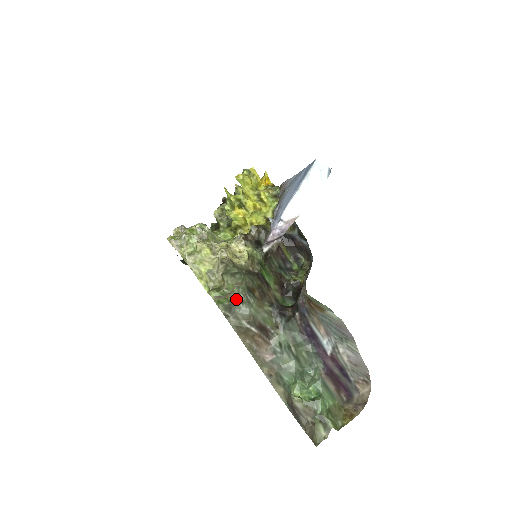
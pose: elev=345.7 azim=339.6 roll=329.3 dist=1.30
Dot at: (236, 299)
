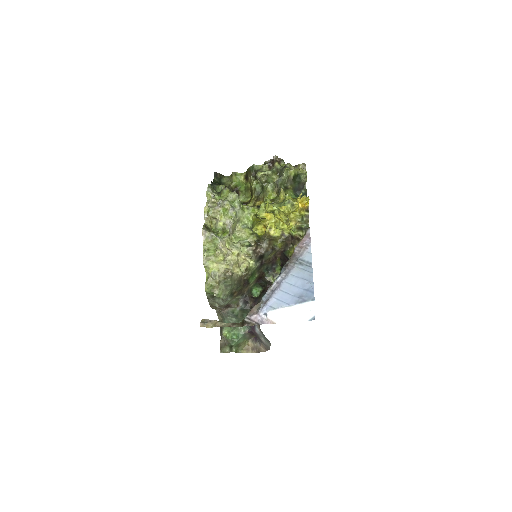
Dot at: occluded
